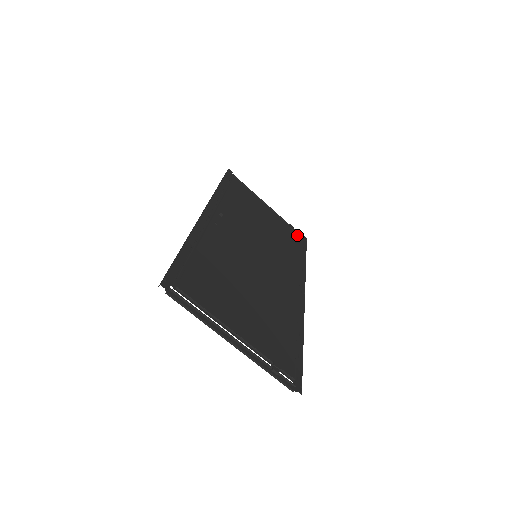
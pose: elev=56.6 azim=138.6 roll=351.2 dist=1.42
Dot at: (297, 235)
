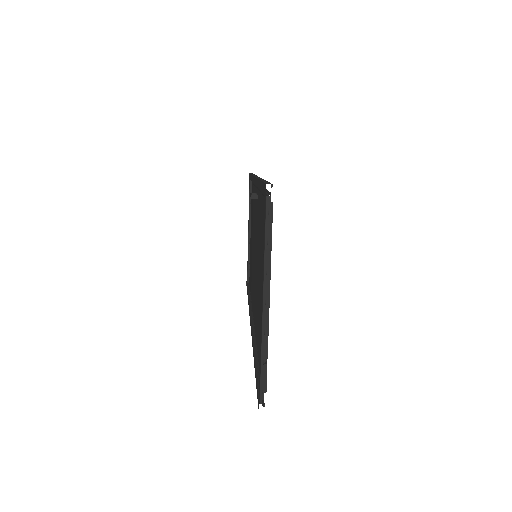
Dot at: occluded
